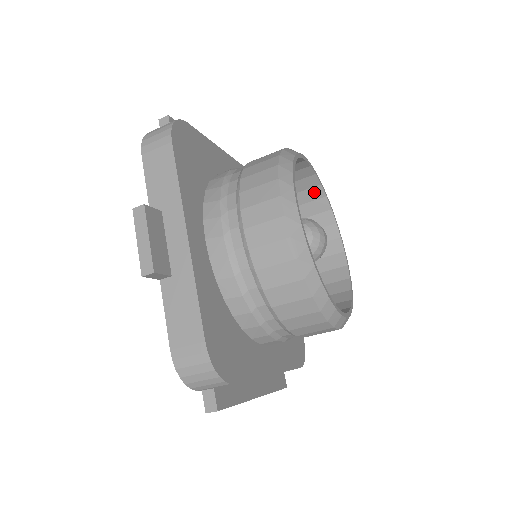
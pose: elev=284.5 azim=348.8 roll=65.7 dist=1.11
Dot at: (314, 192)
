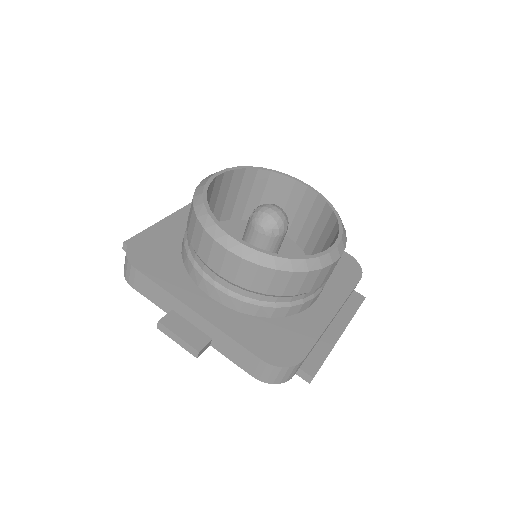
Dot at: (248, 176)
